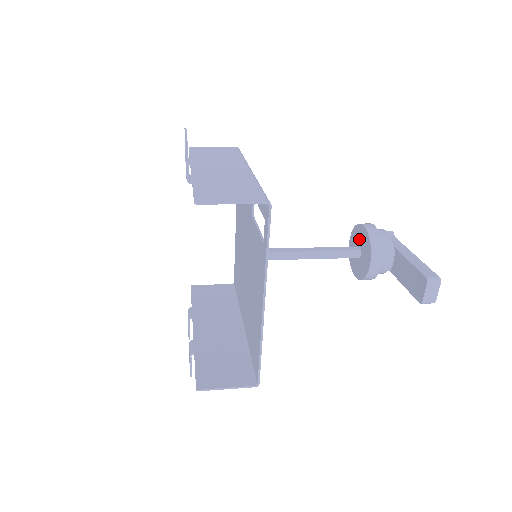
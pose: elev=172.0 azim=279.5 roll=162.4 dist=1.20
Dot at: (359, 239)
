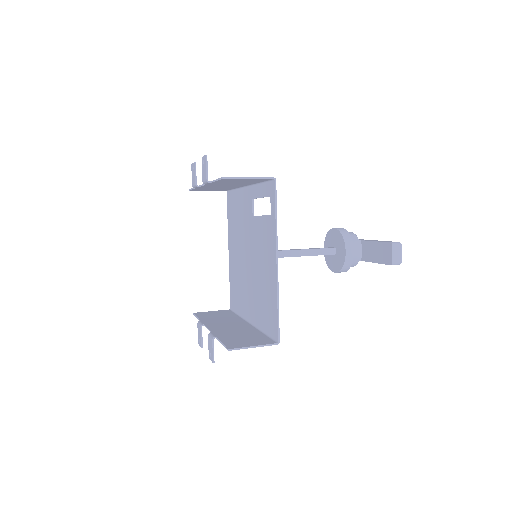
Dot at: (332, 241)
